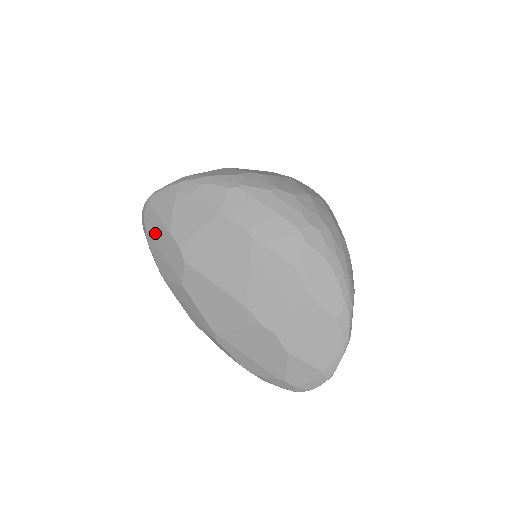
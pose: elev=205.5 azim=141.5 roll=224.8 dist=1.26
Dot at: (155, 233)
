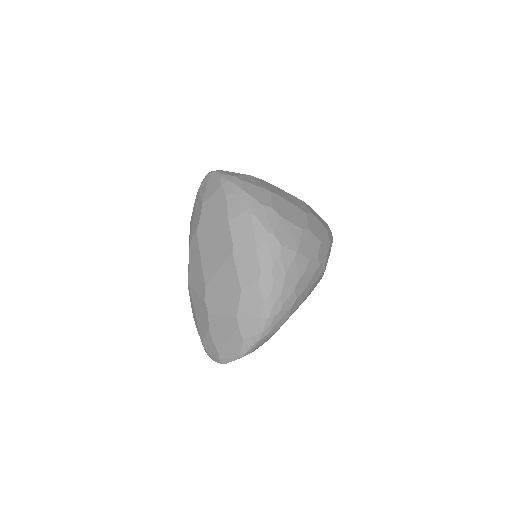
Dot at: (199, 197)
